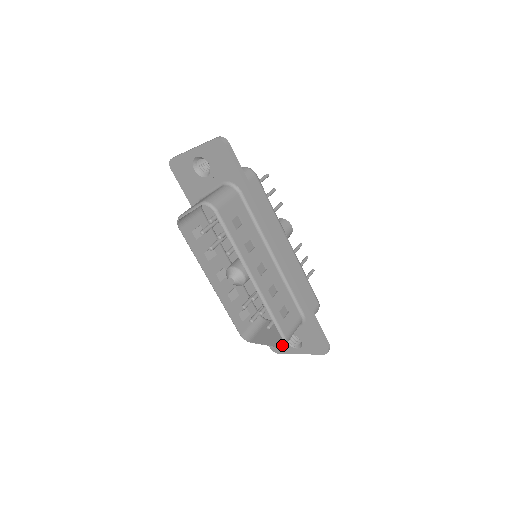
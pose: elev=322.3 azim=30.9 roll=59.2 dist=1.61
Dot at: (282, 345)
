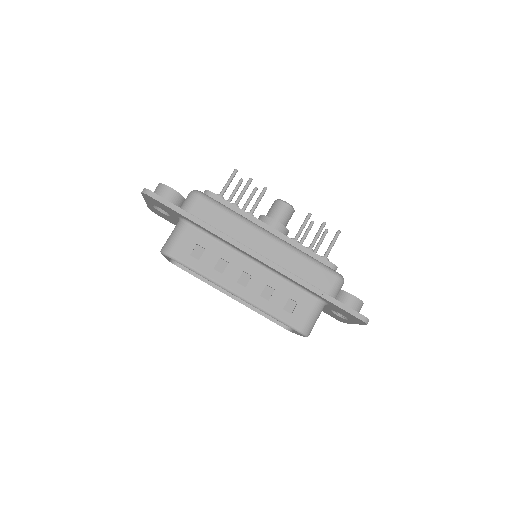
Dot at: (304, 336)
